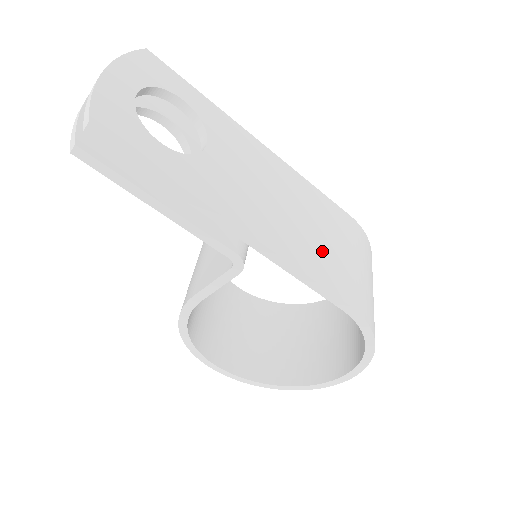
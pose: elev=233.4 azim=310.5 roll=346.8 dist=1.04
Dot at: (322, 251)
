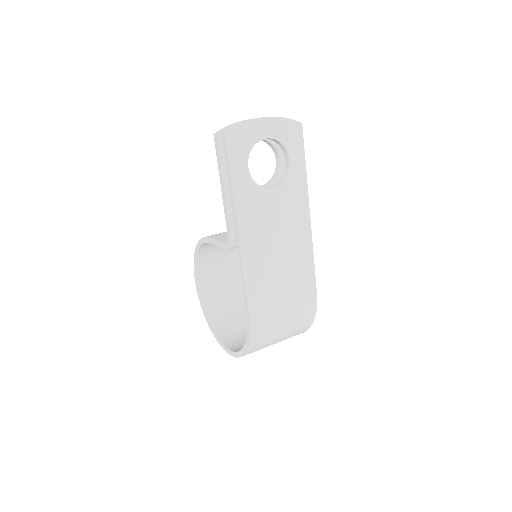
Dot at: (270, 285)
